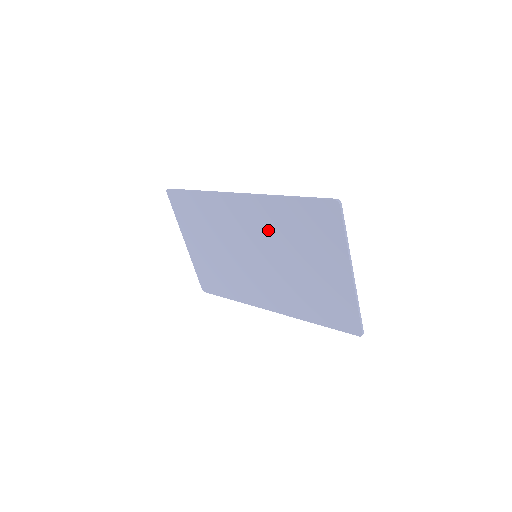
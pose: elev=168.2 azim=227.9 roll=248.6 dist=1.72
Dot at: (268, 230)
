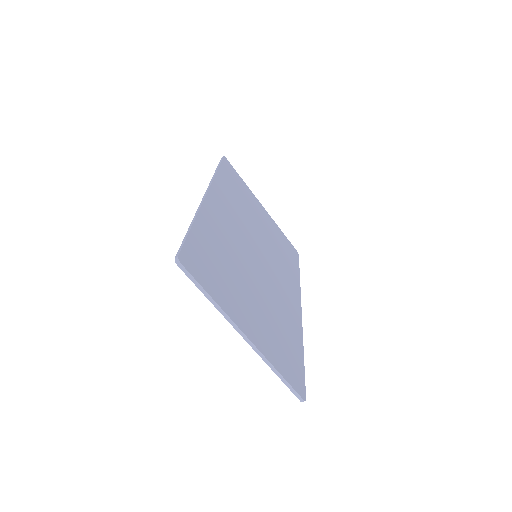
Dot at: occluded
